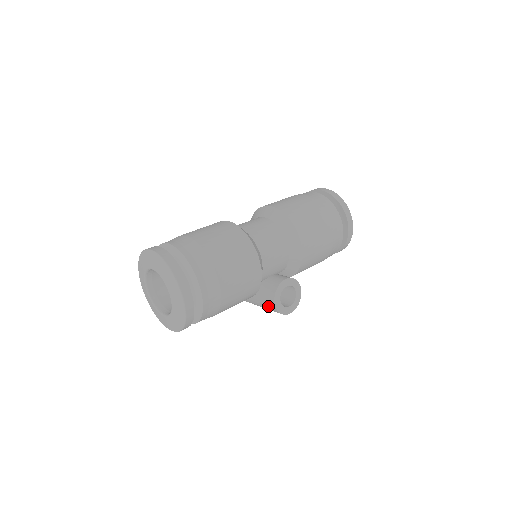
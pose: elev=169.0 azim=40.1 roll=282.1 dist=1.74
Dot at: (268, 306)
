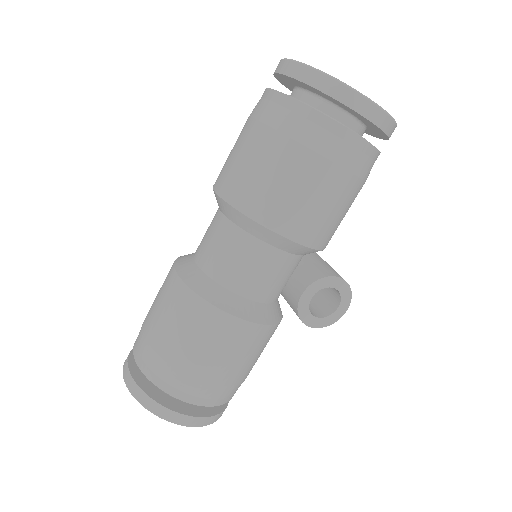
Dot at: occluded
